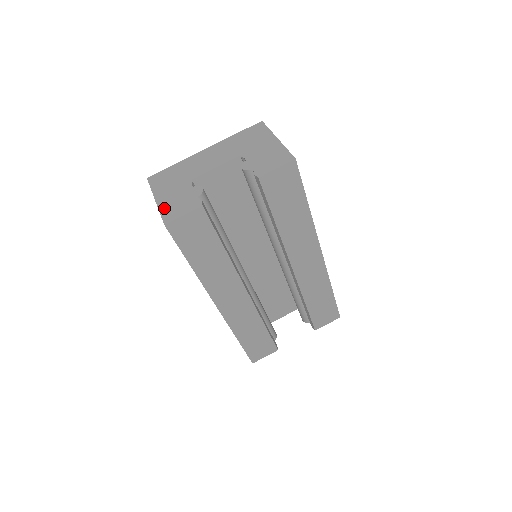
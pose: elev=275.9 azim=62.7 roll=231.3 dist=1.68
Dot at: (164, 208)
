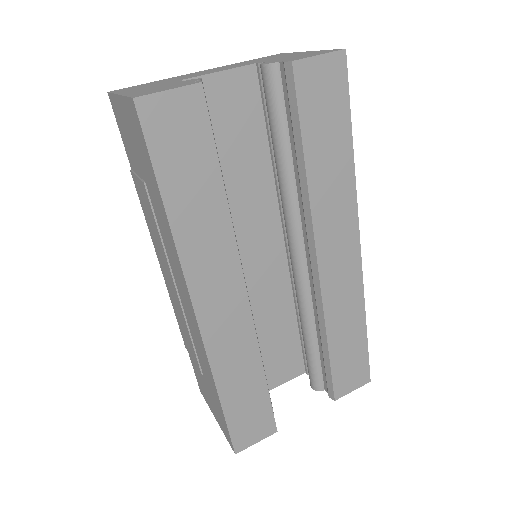
Dot at: (134, 93)
